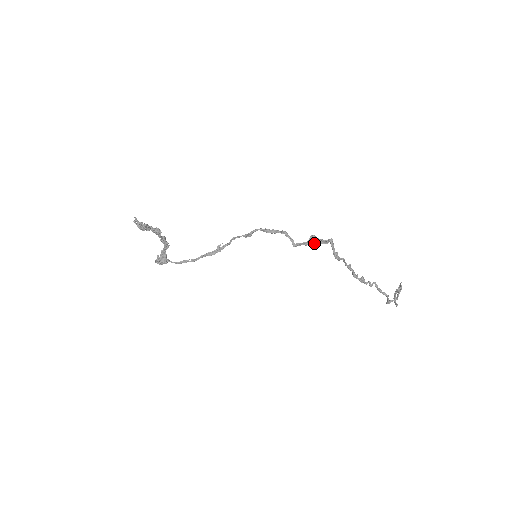
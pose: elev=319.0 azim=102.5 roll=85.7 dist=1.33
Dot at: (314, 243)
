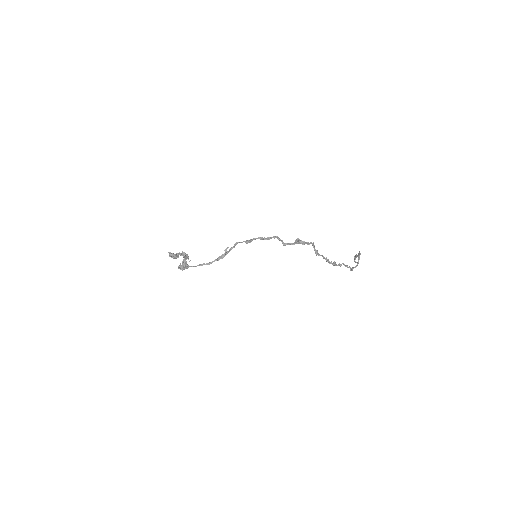
Dot at: occluded
